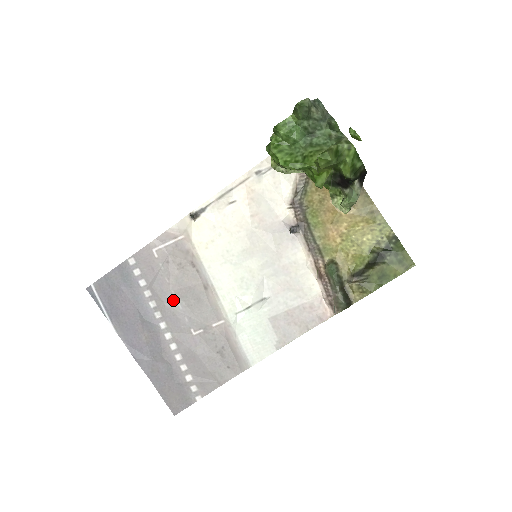
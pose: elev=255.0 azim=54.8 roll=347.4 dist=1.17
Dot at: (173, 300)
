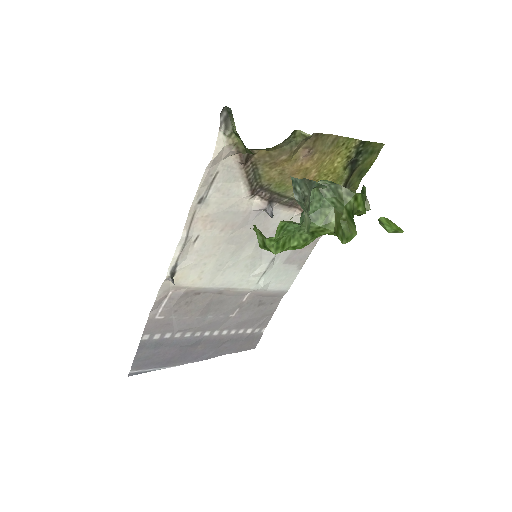
Dot at: (202, 320)
